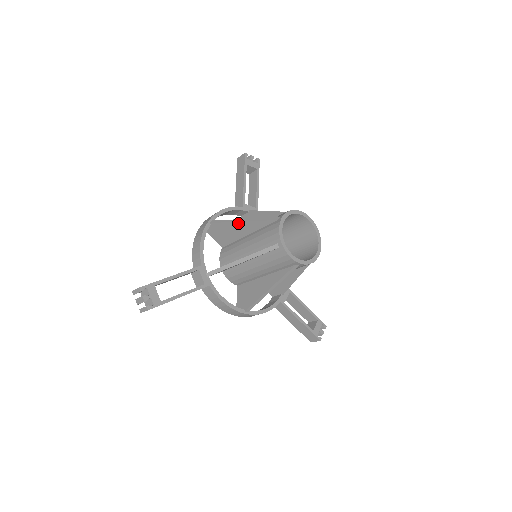
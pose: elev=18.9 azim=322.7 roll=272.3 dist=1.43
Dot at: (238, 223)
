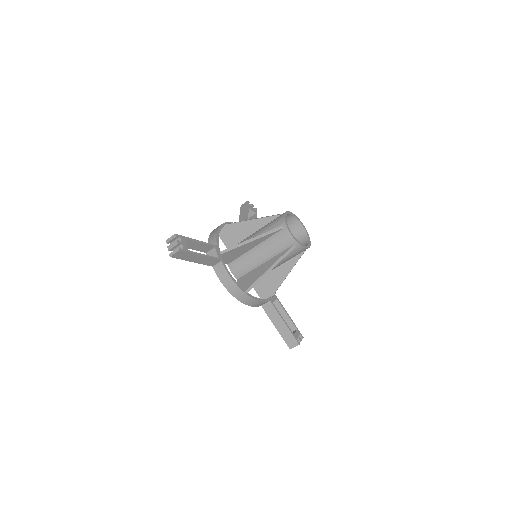
Dot at: (249, 221)
